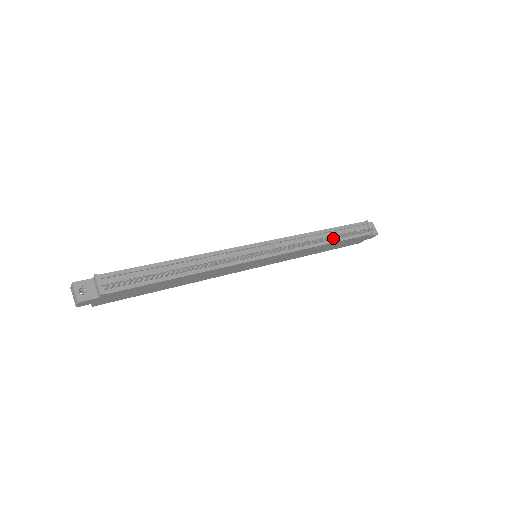
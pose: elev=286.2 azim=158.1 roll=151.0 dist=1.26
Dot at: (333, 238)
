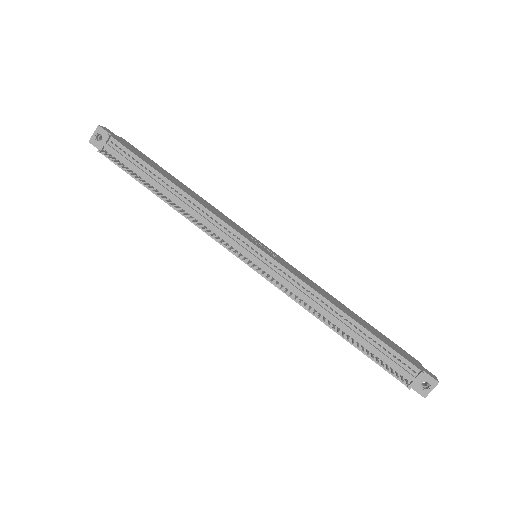
Dot at: (344, 334)
